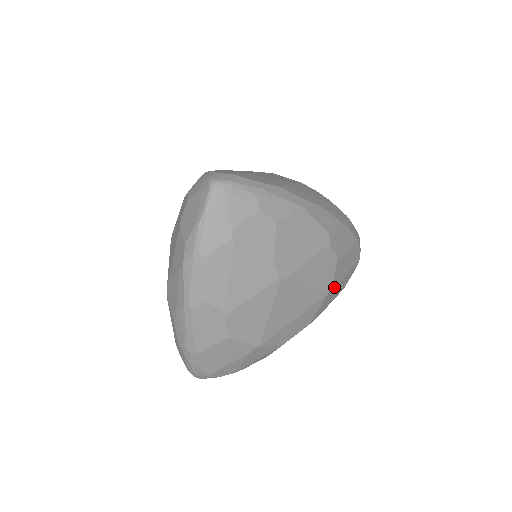
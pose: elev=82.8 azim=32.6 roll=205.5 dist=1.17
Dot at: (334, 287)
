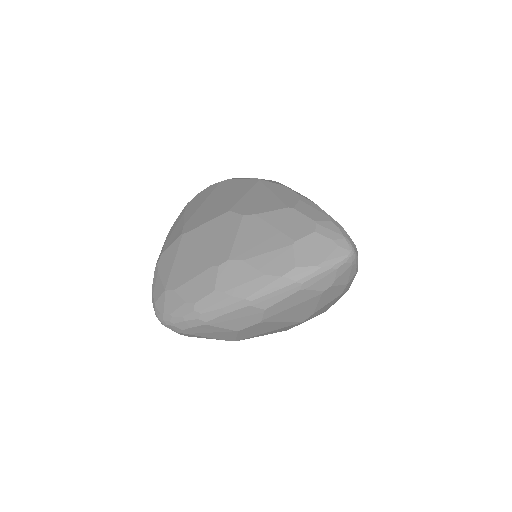
Dot at: occluded
